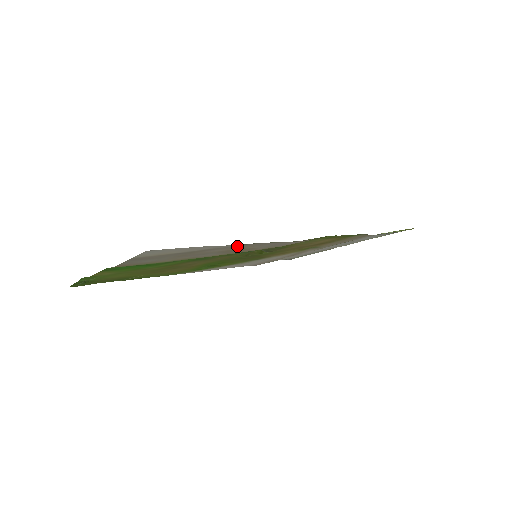
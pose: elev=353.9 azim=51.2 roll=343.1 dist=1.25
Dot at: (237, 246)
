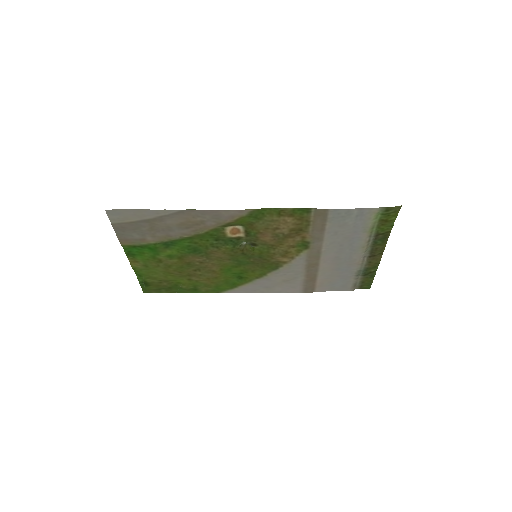
Dot at: (180, 215)
